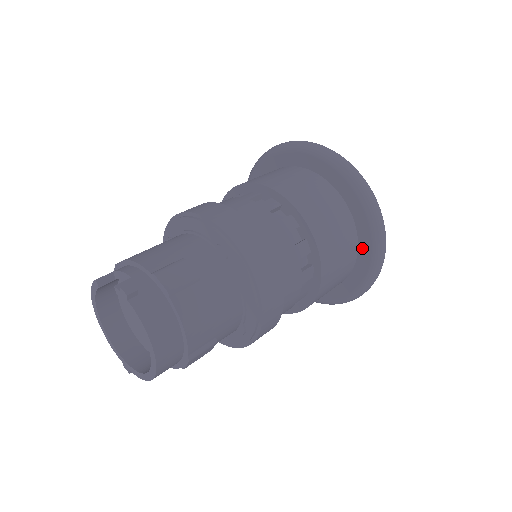
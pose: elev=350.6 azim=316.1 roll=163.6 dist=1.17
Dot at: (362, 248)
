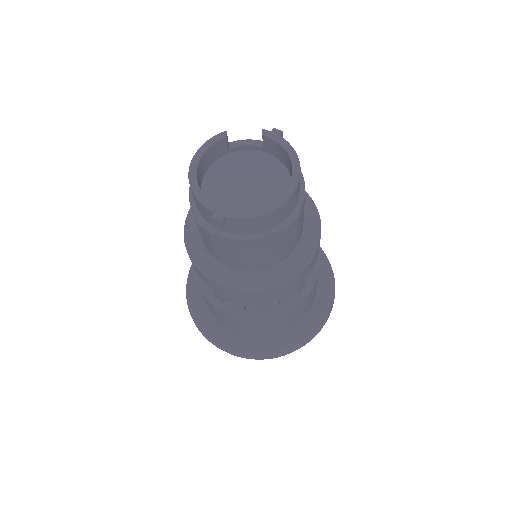
Dot at: (320, 290)
